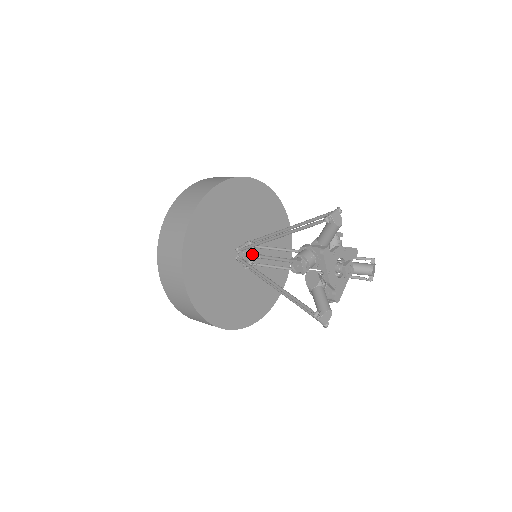
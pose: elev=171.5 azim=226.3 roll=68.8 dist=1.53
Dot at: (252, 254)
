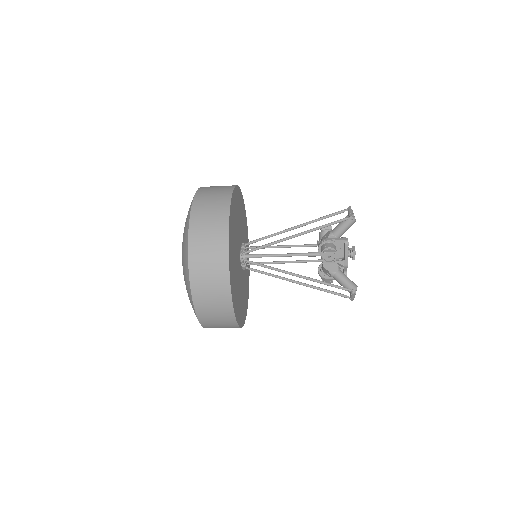
Dot at: (253, 255)
